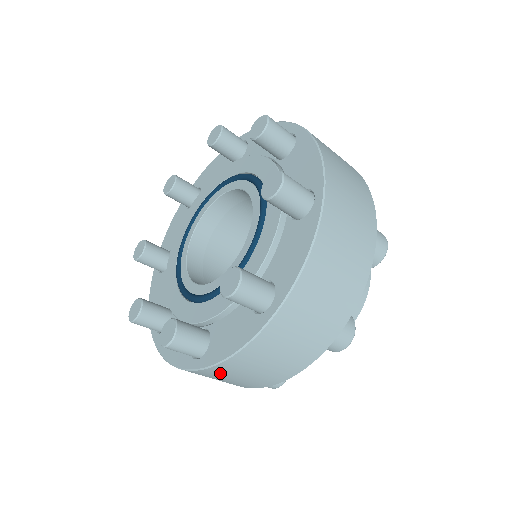
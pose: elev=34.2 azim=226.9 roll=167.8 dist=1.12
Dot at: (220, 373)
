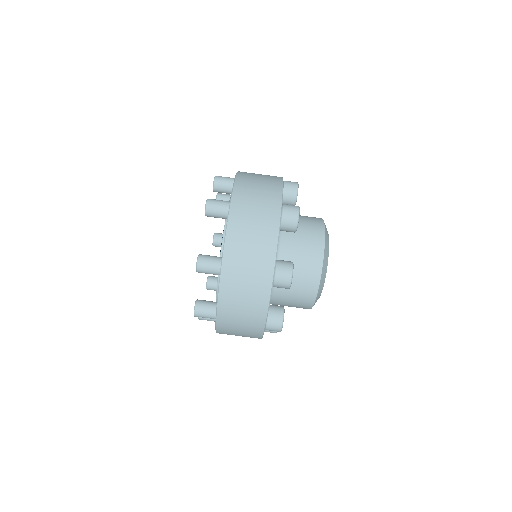
Dot at: (227, 322)
